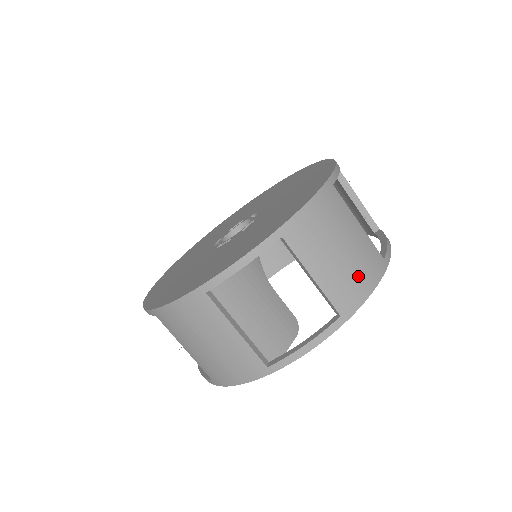
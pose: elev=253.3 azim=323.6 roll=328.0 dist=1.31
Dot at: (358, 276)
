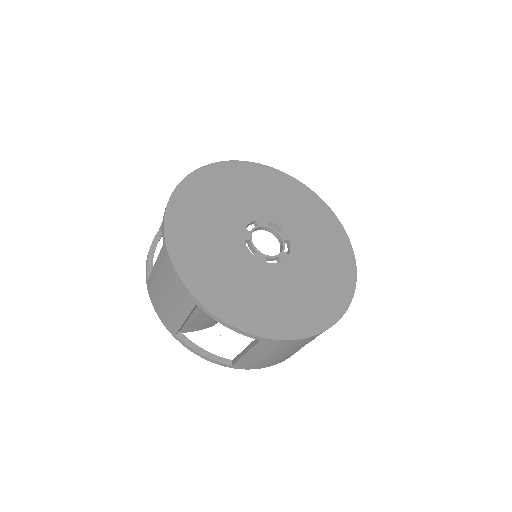
Dot at: (264, 363)
